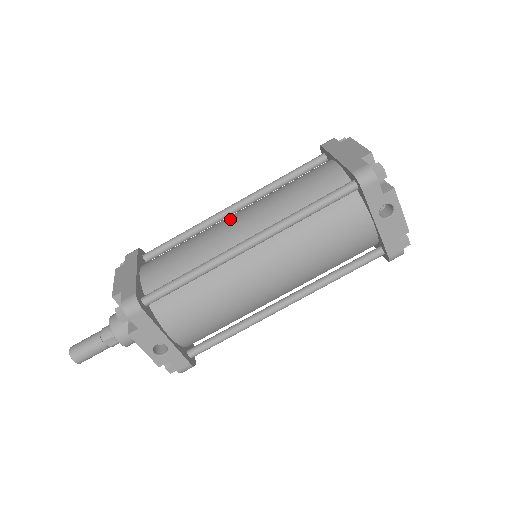
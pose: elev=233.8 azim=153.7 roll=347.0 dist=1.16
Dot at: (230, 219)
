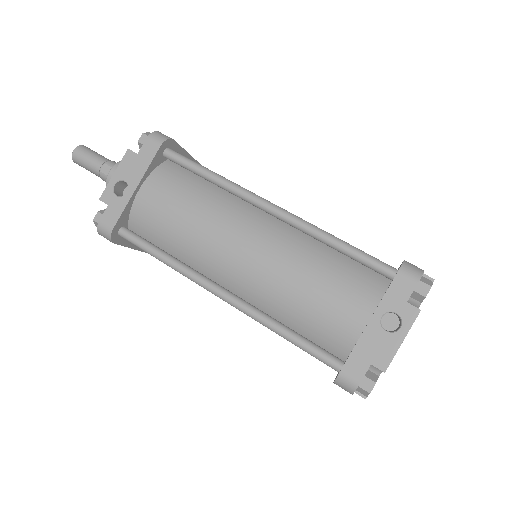
Dot at: occluded
